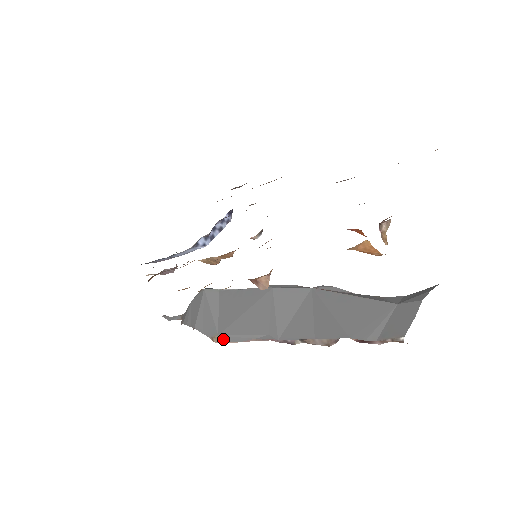
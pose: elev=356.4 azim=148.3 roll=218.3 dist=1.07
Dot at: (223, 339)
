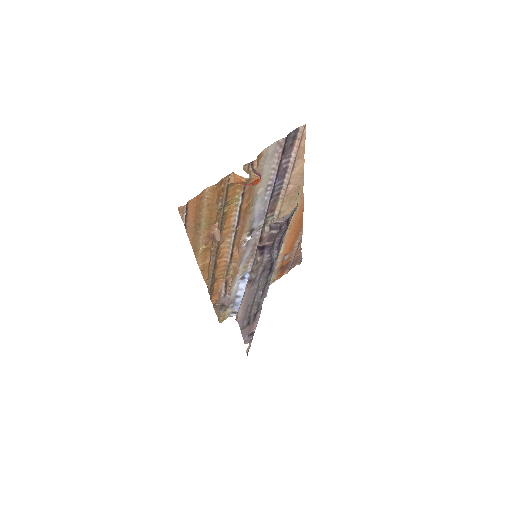
Dot at: (237, 312)
